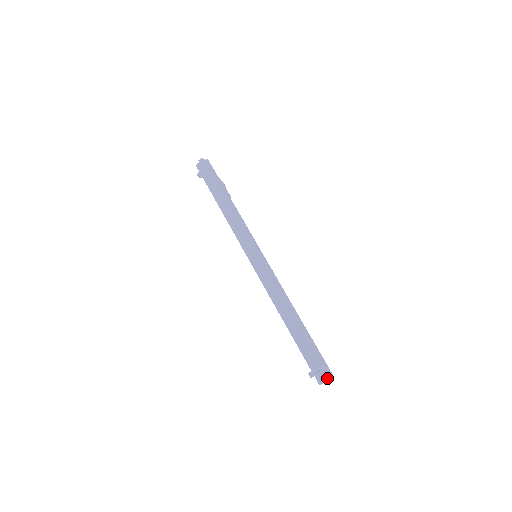
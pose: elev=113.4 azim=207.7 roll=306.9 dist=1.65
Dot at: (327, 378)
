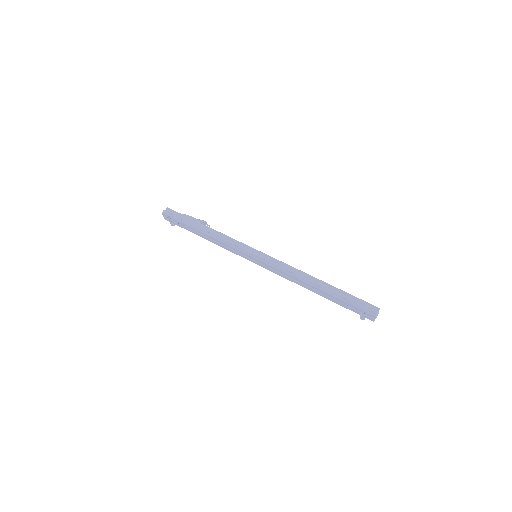
Dot at: (374, 315)
